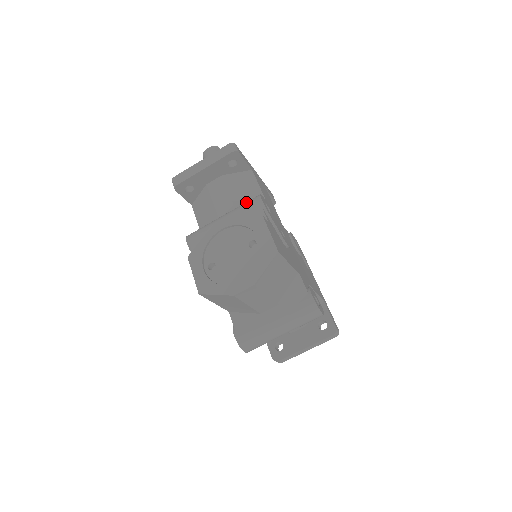
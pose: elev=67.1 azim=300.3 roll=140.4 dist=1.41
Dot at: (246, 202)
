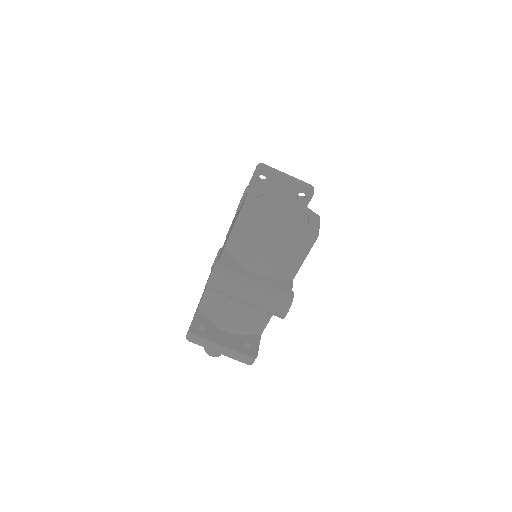
Dot at: occluded
